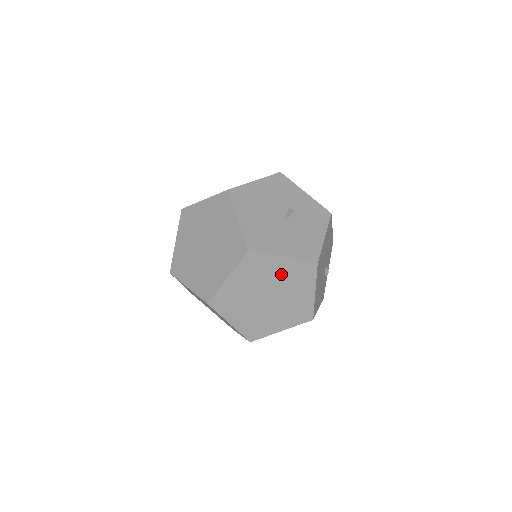
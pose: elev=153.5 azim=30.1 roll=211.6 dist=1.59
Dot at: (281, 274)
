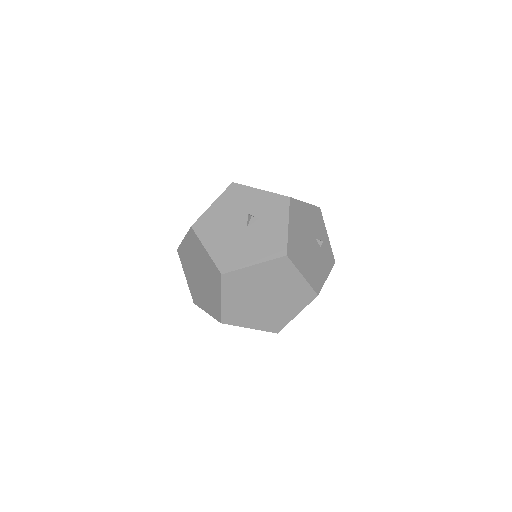
Dot at: (262, 277)
